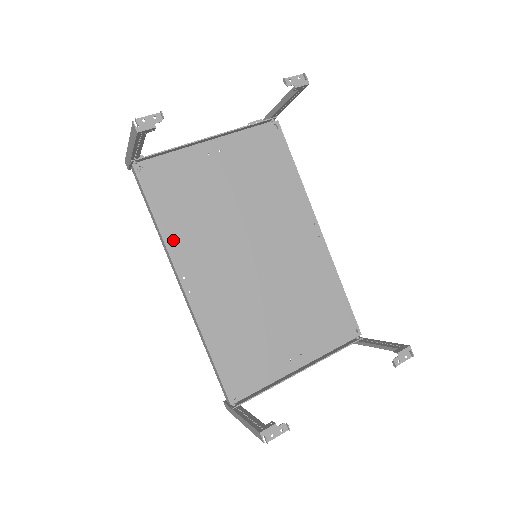
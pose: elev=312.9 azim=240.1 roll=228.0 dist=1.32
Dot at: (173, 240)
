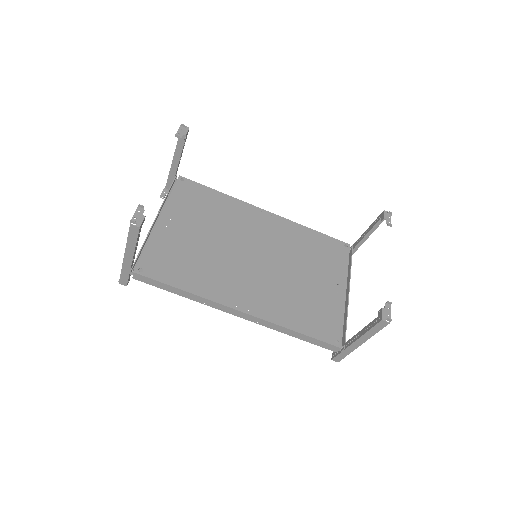
Dot at: (206, 291)
